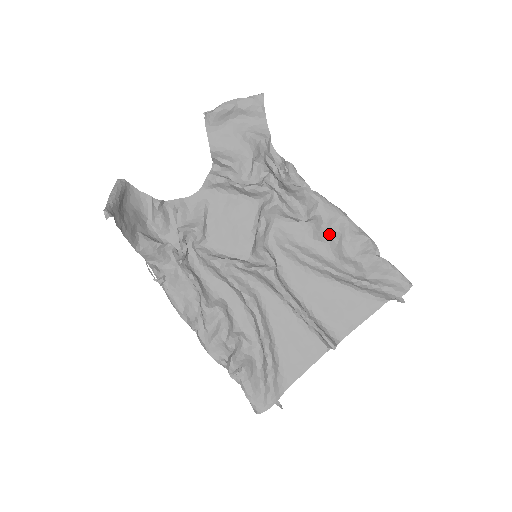
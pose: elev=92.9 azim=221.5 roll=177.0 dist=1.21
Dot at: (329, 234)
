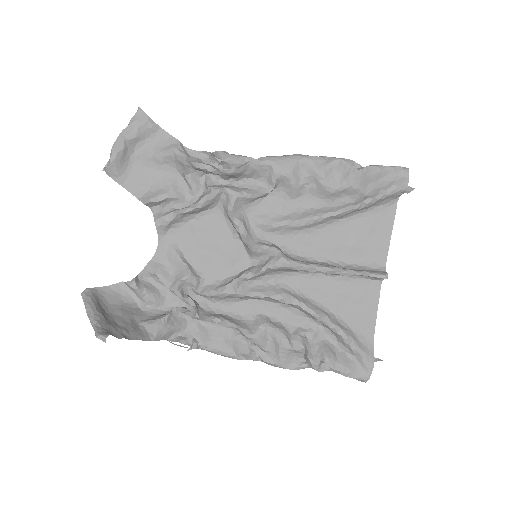
Dot at: (302, 185)
